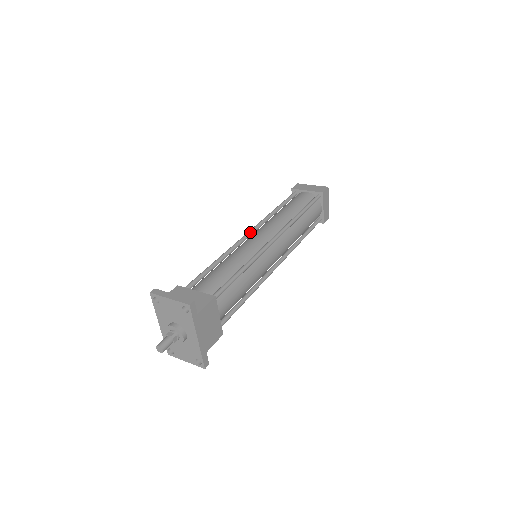
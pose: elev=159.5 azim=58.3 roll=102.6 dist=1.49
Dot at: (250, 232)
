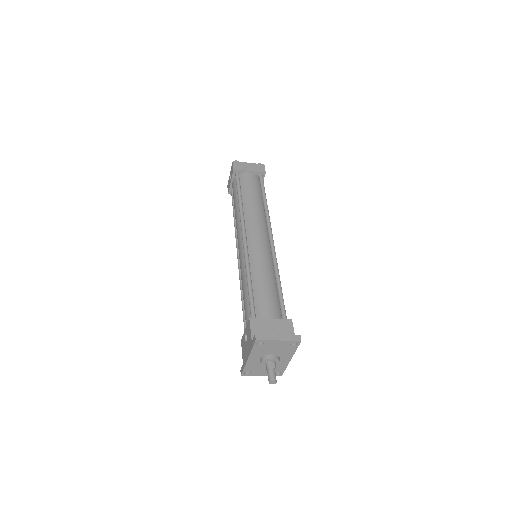
Dot at: (245, 234)
